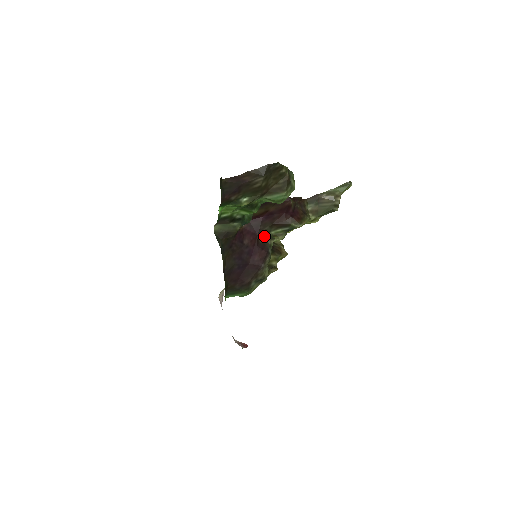
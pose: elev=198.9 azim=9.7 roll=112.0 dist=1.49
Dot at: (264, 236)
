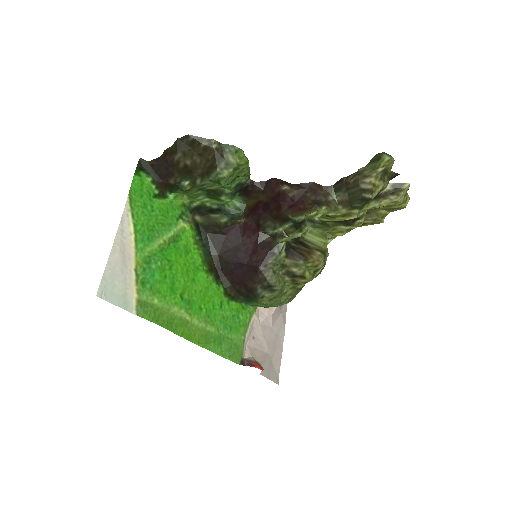
Dot at: (271, 233)
